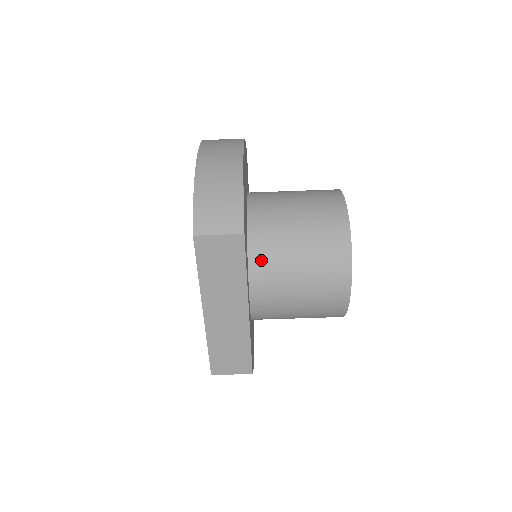
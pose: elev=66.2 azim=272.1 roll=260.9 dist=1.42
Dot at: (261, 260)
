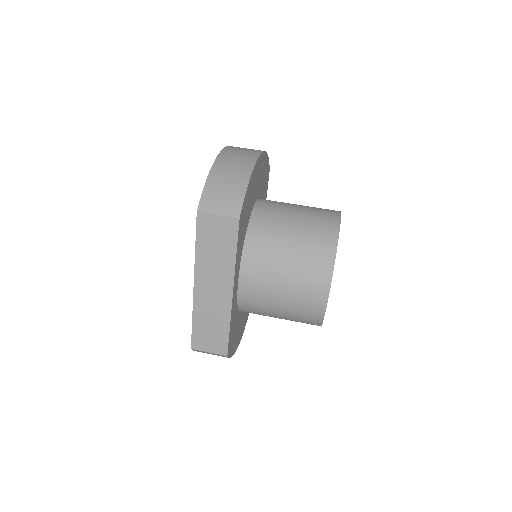
Dot at: (254, 252)
